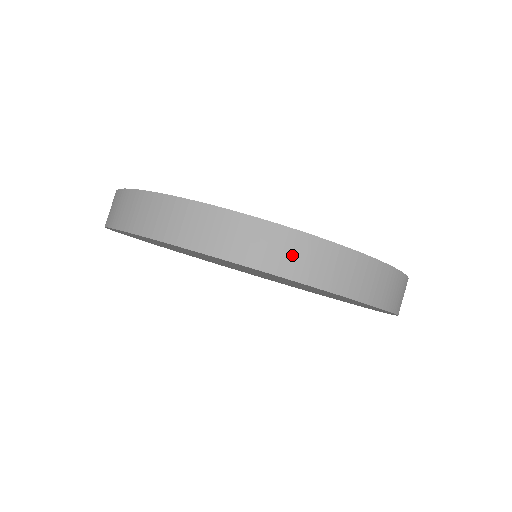
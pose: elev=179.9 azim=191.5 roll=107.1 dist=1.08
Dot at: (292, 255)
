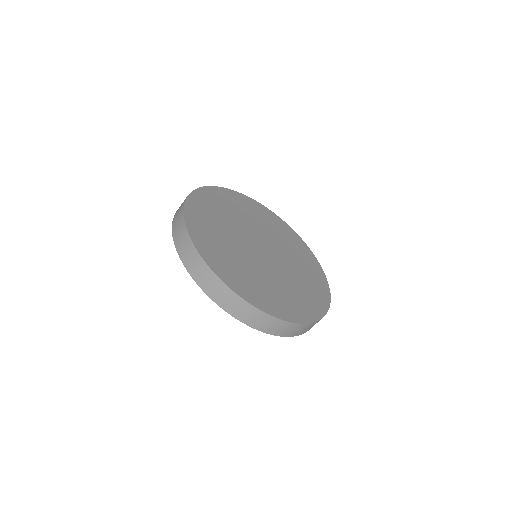
Dot at: (286, 330)
